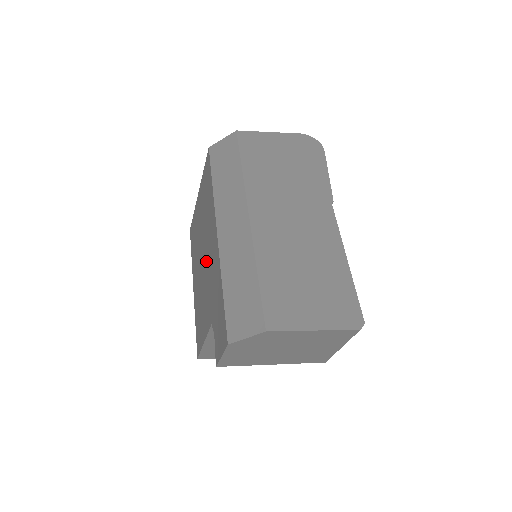
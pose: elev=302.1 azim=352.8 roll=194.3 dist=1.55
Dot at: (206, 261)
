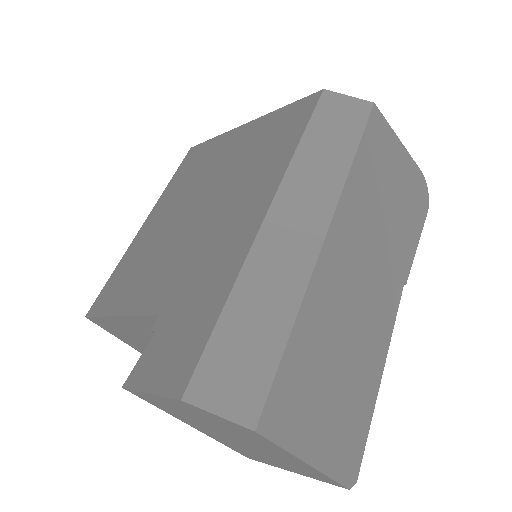
Dot at: (205, 221)
